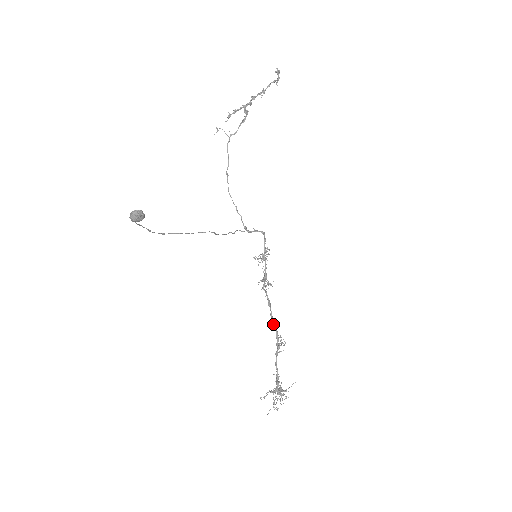
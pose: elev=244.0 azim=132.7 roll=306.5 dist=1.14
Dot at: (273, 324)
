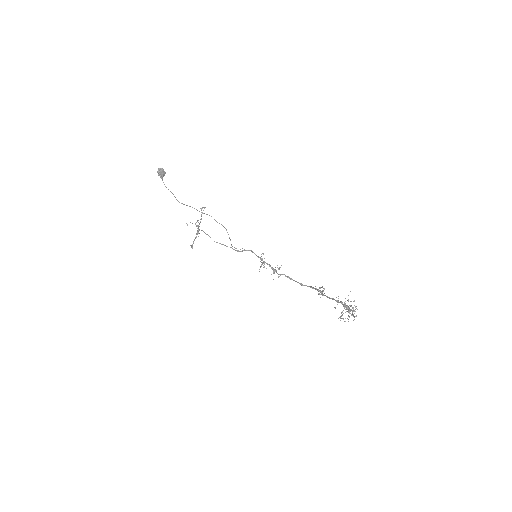
Dot at: (303, 285)
